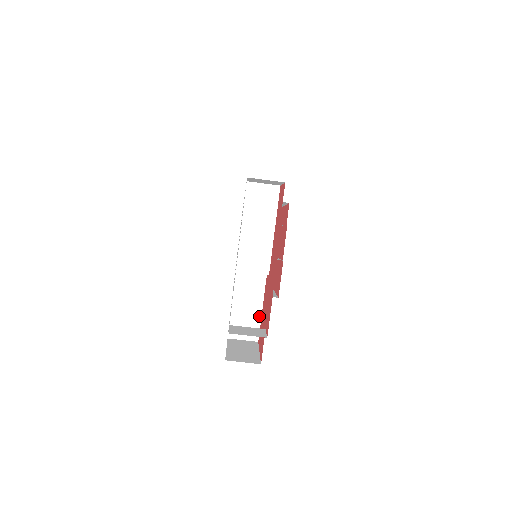
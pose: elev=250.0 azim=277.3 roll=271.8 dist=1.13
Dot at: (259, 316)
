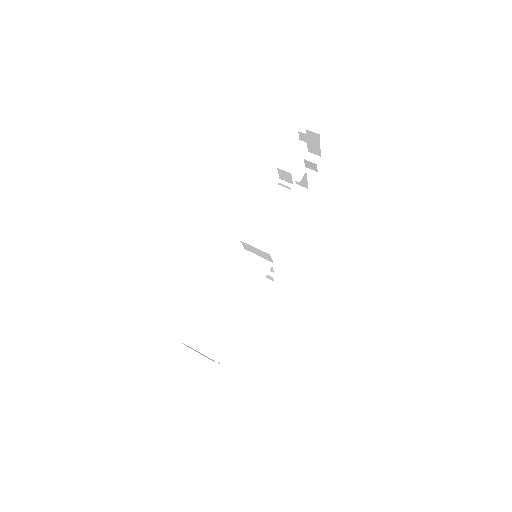
Dot at: occluded
